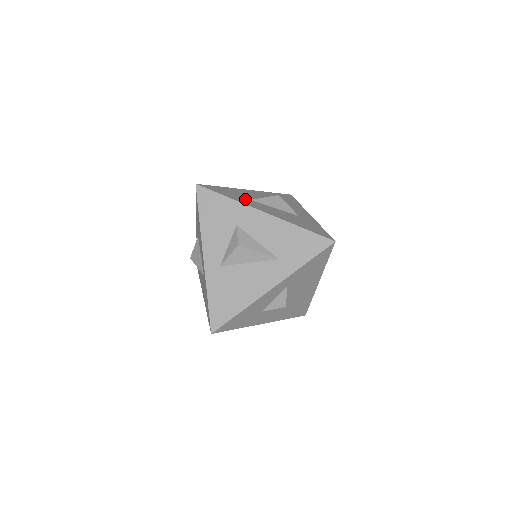
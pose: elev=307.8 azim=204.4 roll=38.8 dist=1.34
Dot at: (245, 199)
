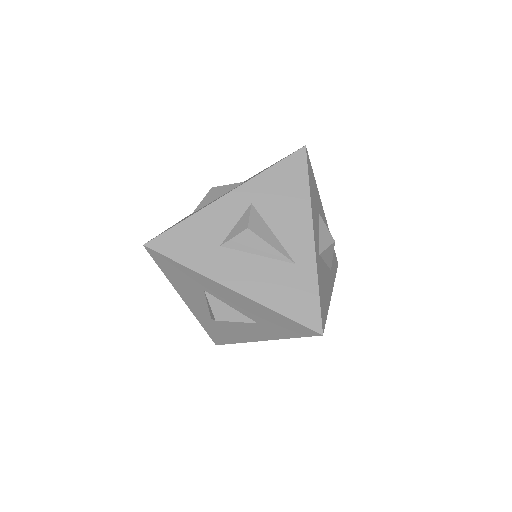
Dot at: occluded
